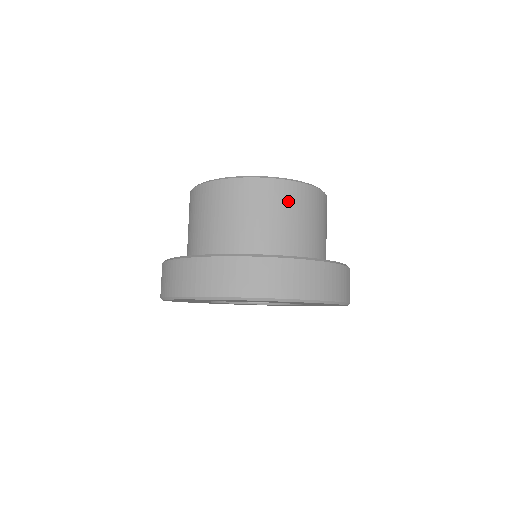
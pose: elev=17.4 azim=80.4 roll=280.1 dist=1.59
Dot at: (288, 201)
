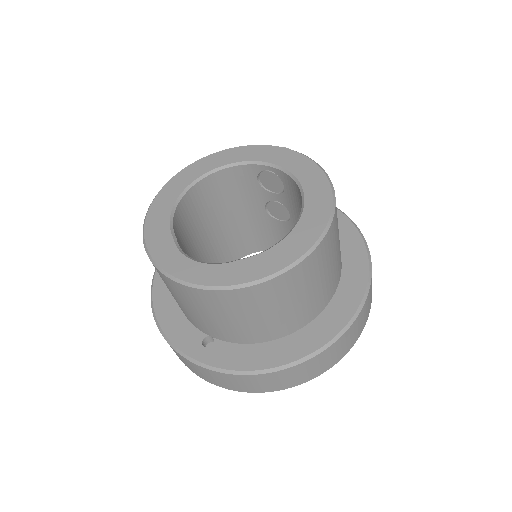
Dot at: (210, 305)
